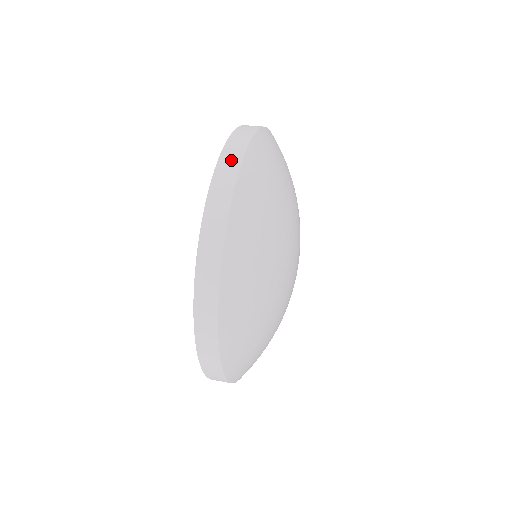
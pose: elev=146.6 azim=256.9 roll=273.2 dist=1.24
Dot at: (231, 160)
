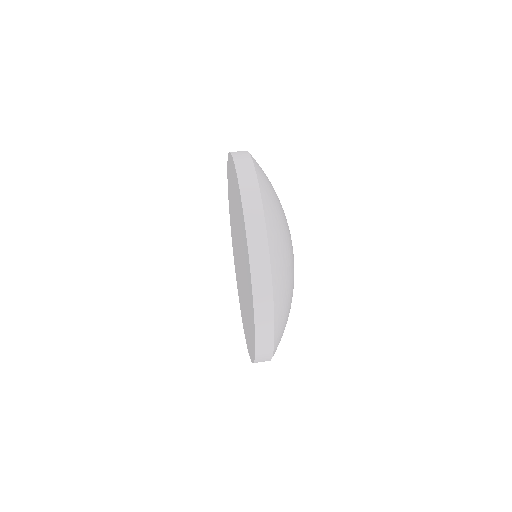
Dot at: (243, 157)
